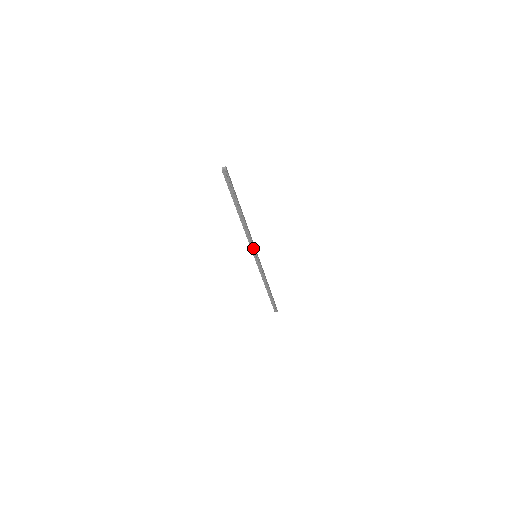
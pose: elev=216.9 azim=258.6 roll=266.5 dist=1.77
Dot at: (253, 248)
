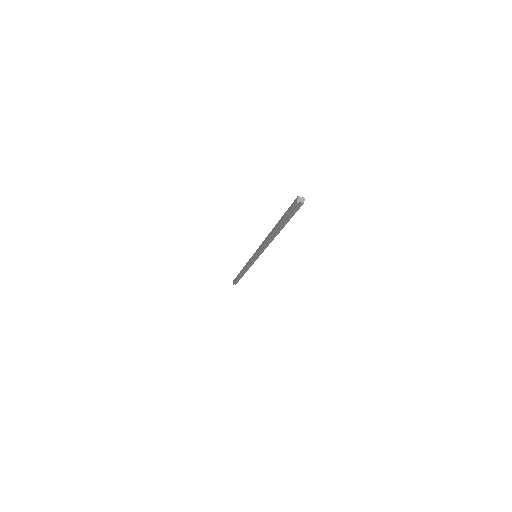
Dot at: (260, 252)
